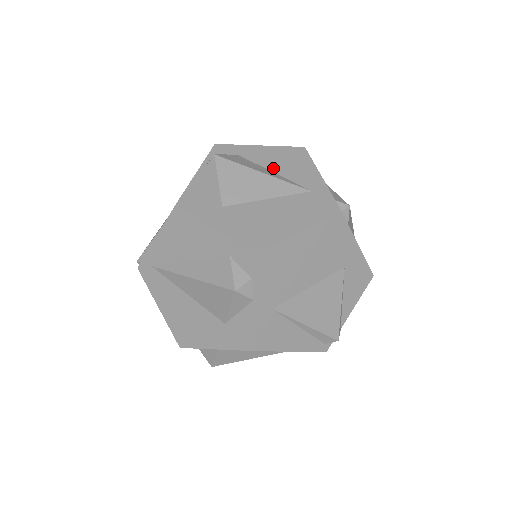
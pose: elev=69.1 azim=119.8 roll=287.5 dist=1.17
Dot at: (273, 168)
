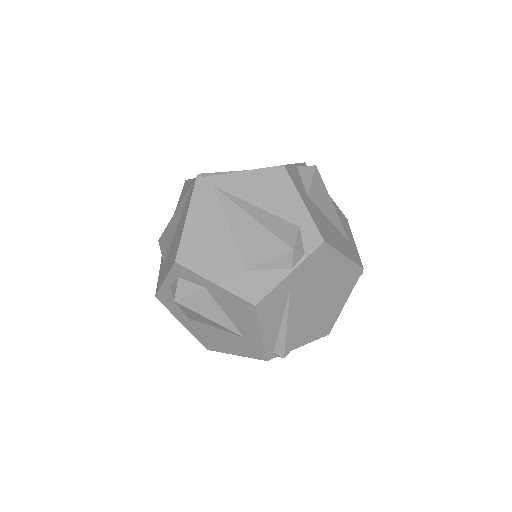
Dot at: occluded
